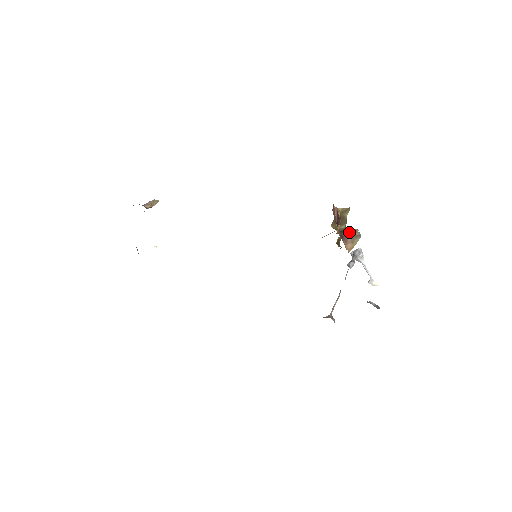
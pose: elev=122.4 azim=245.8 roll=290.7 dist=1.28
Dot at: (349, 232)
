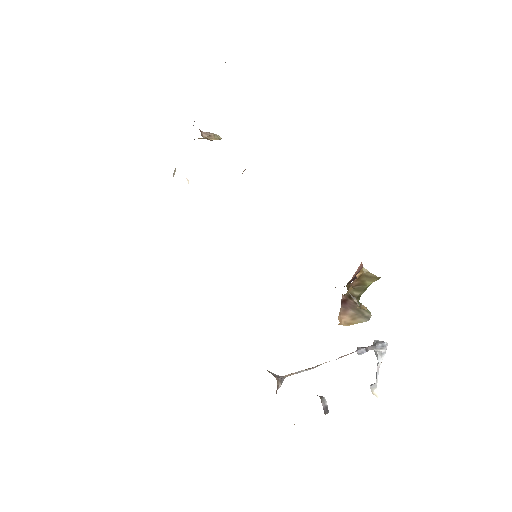
Dot at: occluded
